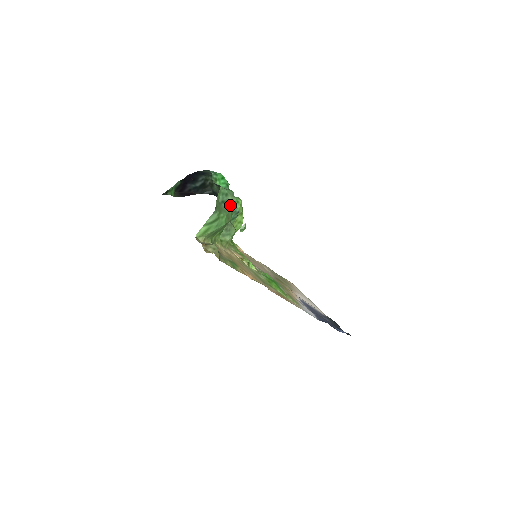
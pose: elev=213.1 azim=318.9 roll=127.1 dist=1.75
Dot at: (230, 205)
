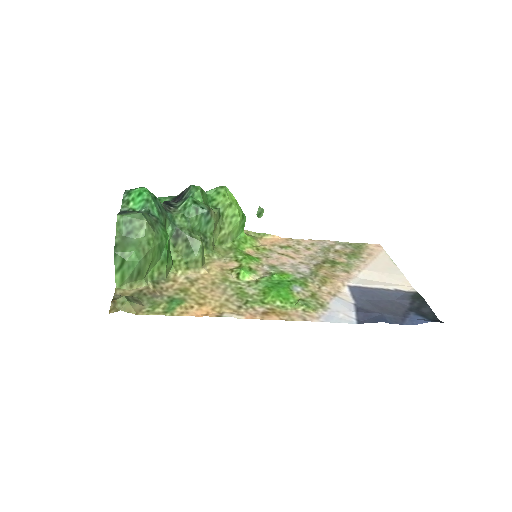
Dot at: (140, 232)
